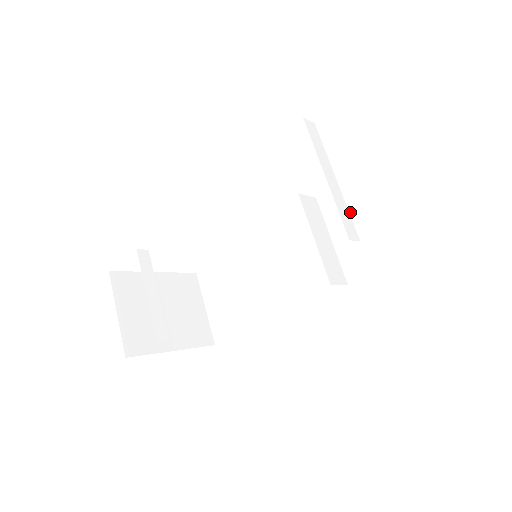
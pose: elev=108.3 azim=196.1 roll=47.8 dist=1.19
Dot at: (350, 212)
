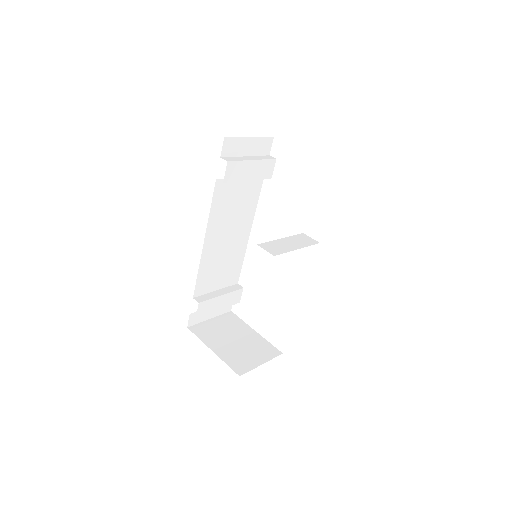
Dot at: occluded
